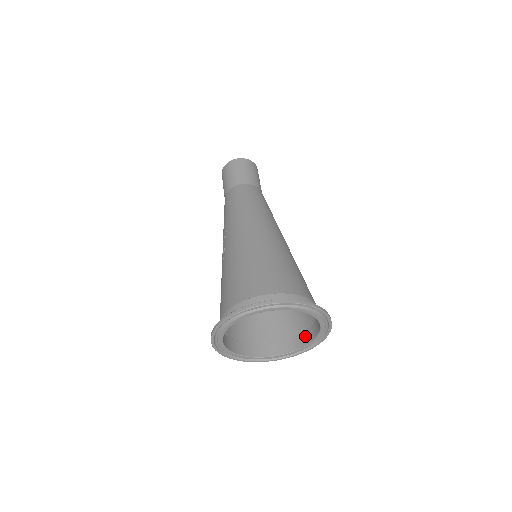
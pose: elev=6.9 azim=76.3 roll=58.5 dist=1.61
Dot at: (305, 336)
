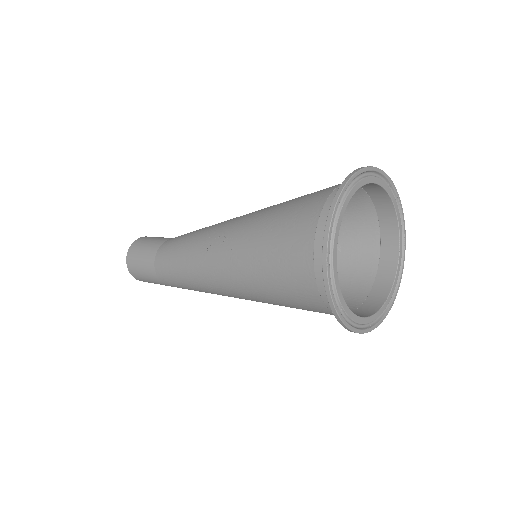
Dot at: (379, 287)
